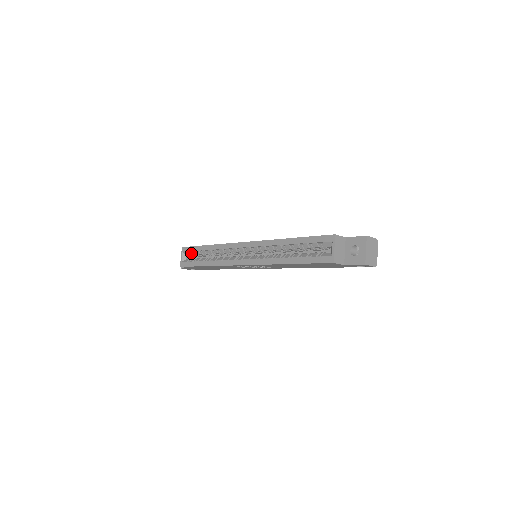
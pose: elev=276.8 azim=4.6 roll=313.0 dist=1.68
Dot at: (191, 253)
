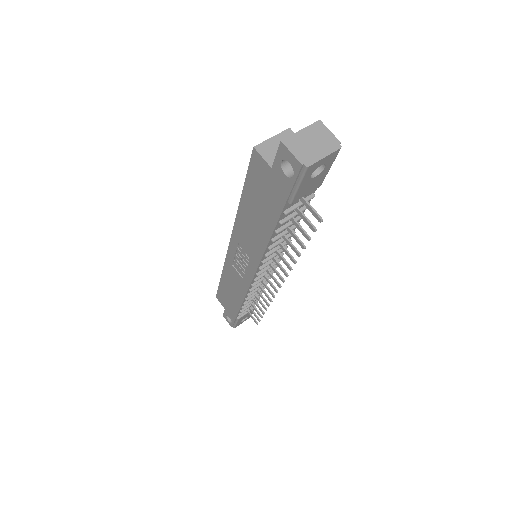
Dot at: occluded
